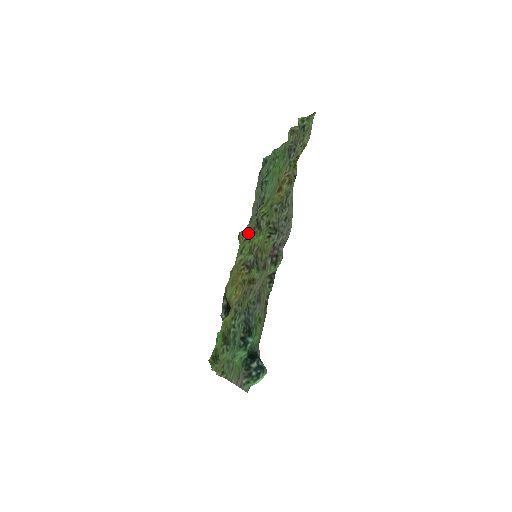
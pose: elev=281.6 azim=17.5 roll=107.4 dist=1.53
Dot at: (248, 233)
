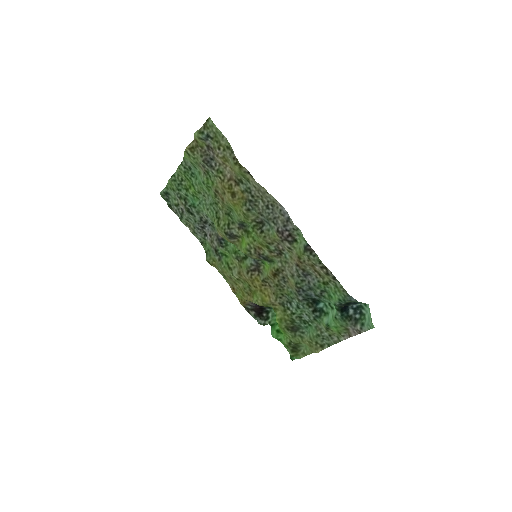
Dot at: (217, 253)
